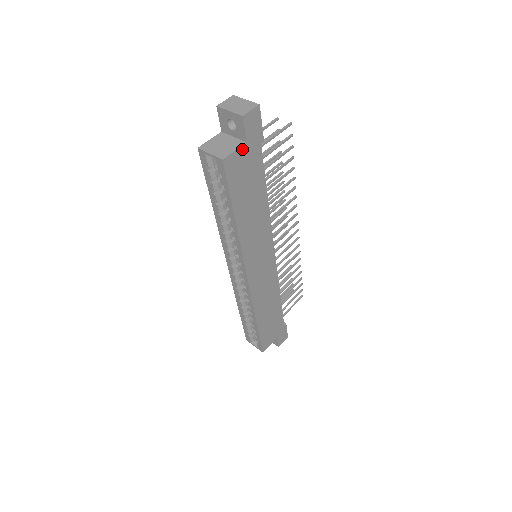
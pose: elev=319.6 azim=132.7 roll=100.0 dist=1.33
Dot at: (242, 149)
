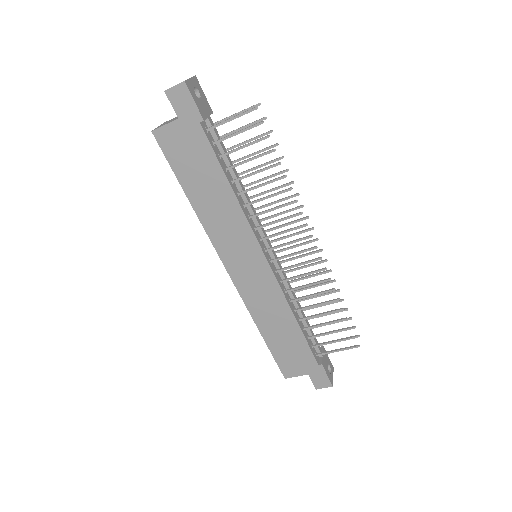
Dot at: (175, 125)
